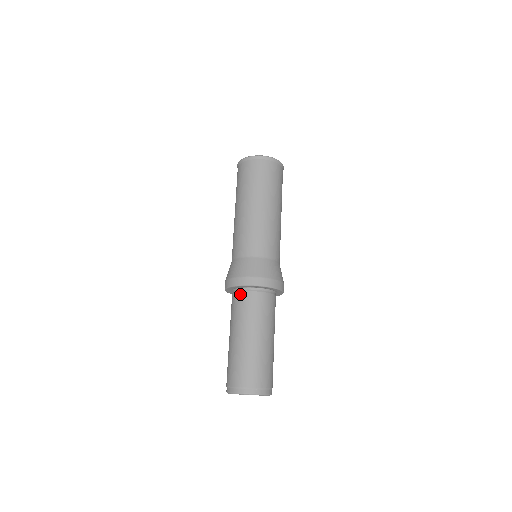
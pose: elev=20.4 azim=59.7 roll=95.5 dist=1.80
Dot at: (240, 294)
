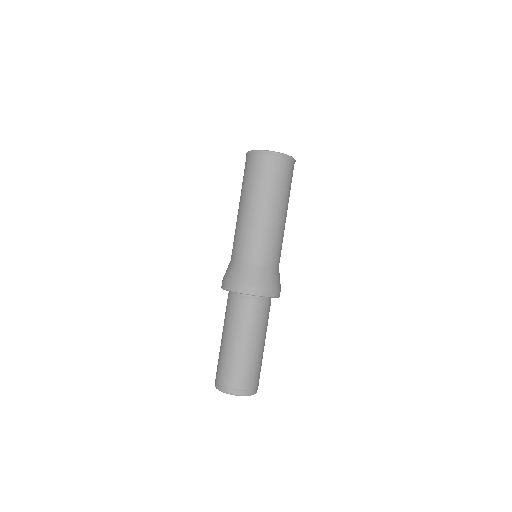
Dot at: (251, 301)
